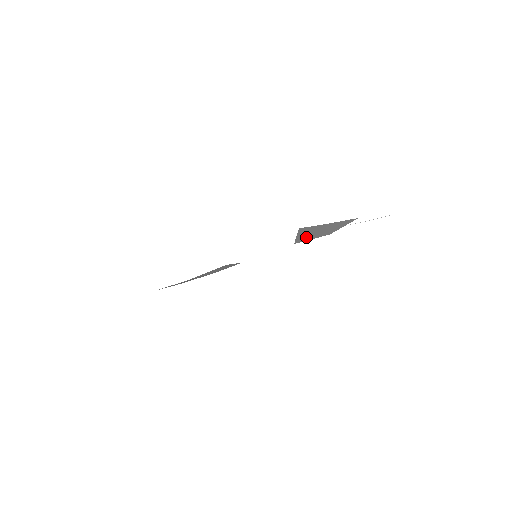
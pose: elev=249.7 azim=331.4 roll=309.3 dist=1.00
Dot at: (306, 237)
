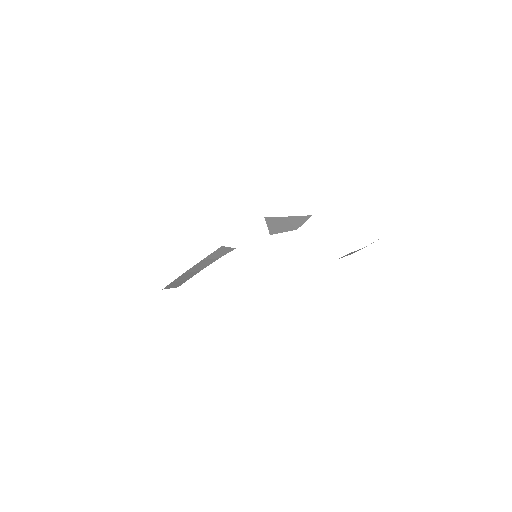
Dot at: (277, 229)
